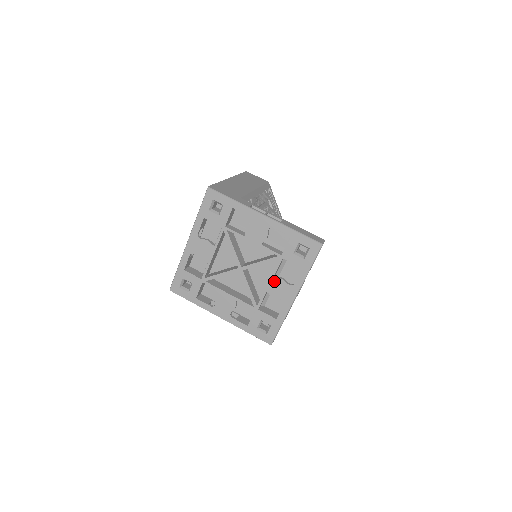
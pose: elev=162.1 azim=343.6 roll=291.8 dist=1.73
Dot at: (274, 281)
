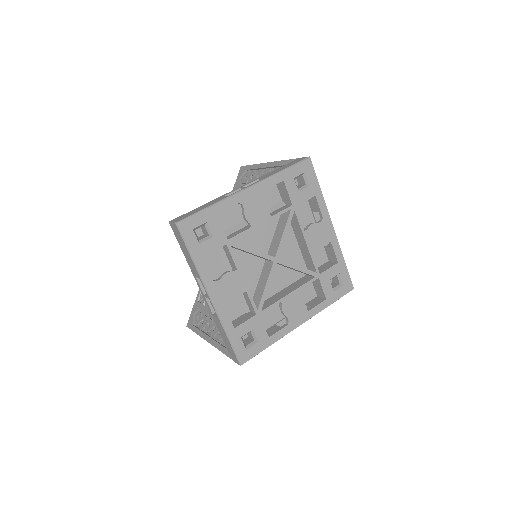
Dot at: (296, 295)
